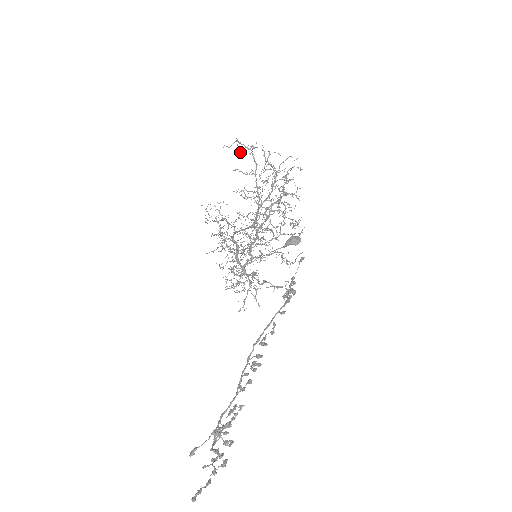
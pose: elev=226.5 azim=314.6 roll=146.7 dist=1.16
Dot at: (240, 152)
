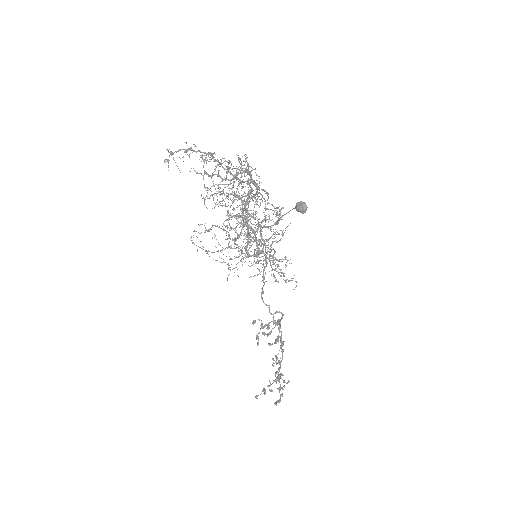
Dot at: occluded
